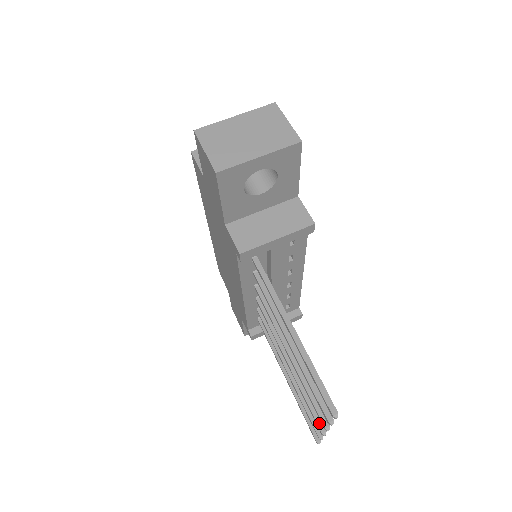
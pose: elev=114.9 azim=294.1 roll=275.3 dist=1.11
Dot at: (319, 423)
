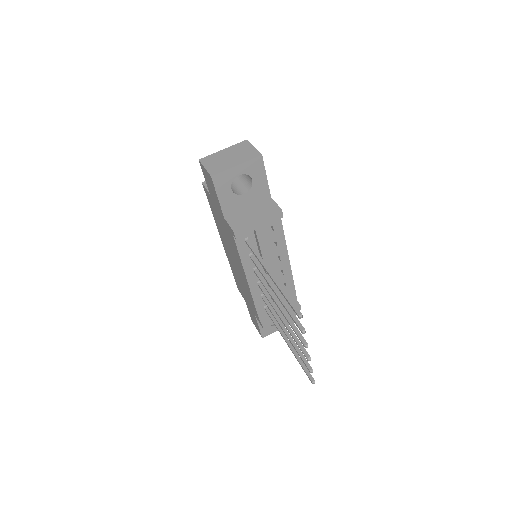
Dot at: (305, 352)
